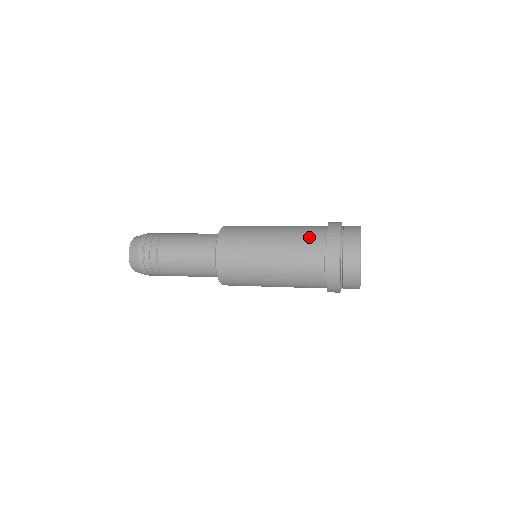
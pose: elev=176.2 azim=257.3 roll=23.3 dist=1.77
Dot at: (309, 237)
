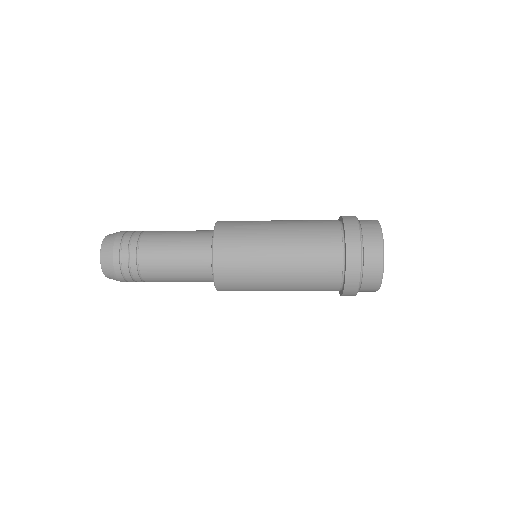
Dot at: (324, 246)
